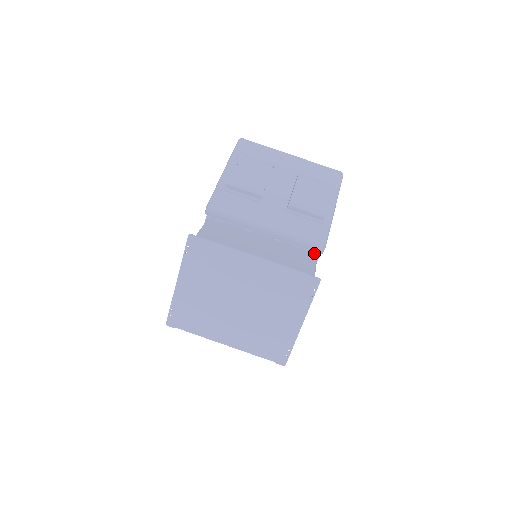
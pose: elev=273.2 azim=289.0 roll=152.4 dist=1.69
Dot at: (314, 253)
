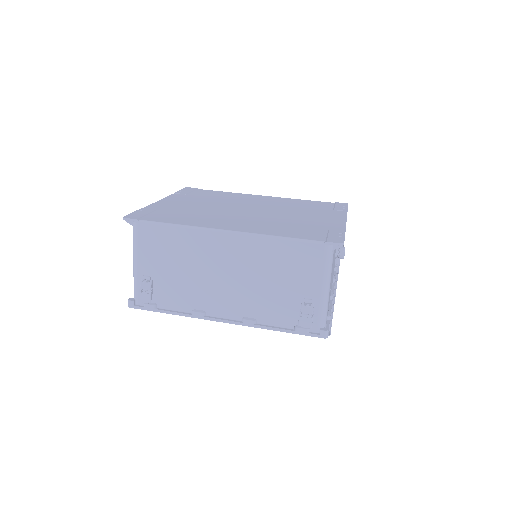
Dot at: occluded
